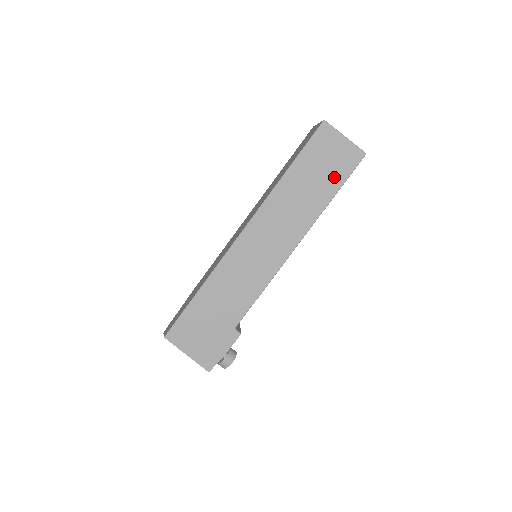
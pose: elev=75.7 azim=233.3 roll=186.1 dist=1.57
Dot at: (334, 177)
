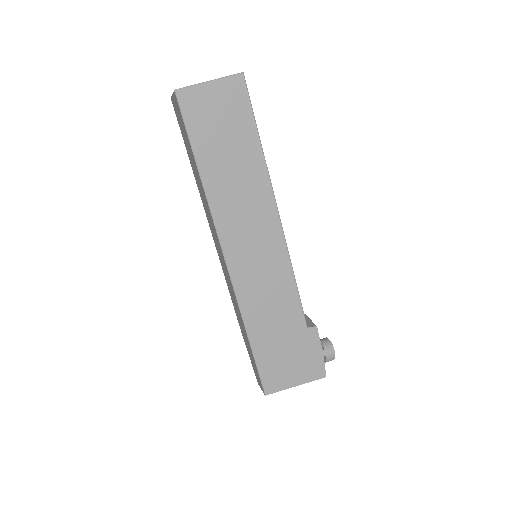
Dot at: (241, 126)
